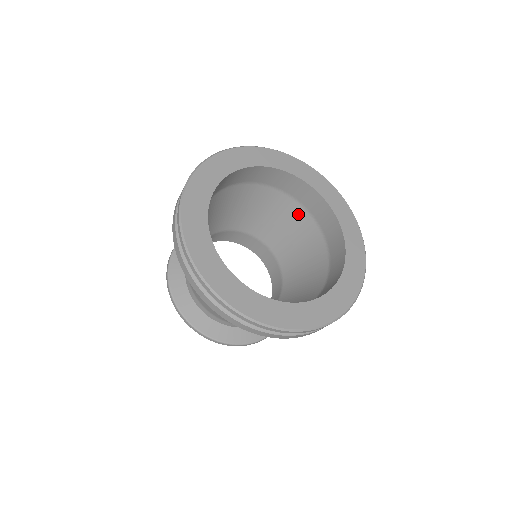
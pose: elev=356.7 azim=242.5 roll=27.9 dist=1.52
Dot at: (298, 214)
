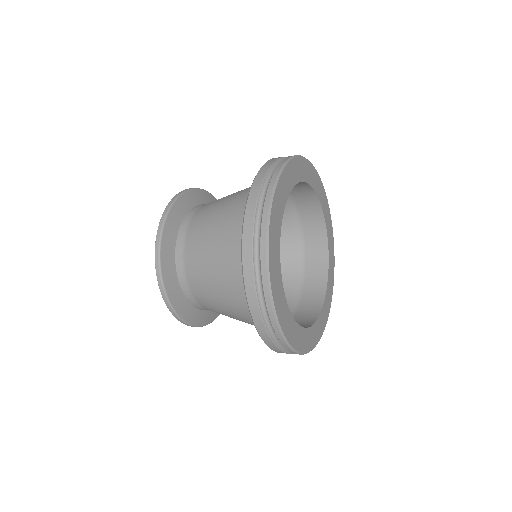
Dot at: (294, 245)
